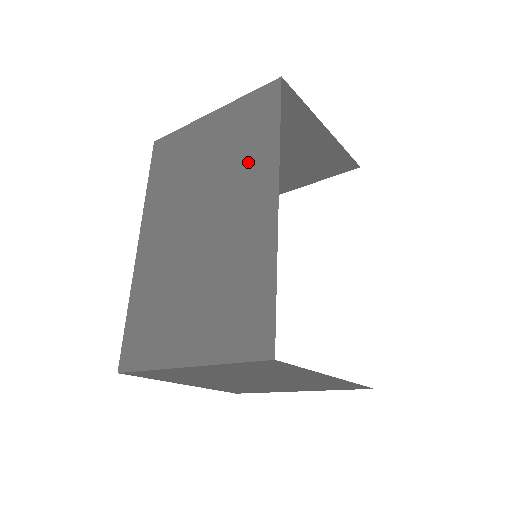
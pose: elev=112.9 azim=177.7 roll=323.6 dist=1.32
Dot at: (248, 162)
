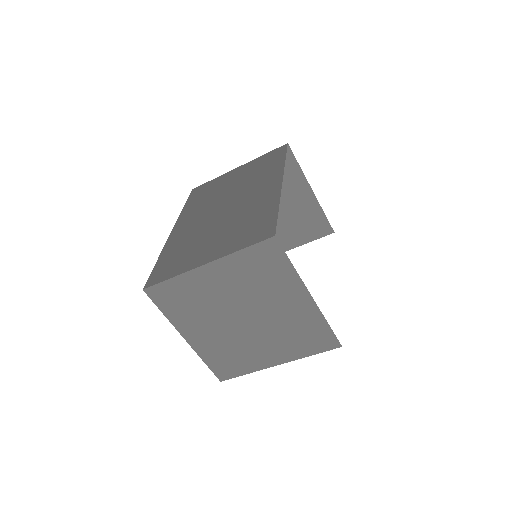
Dot at: (263, 175)
